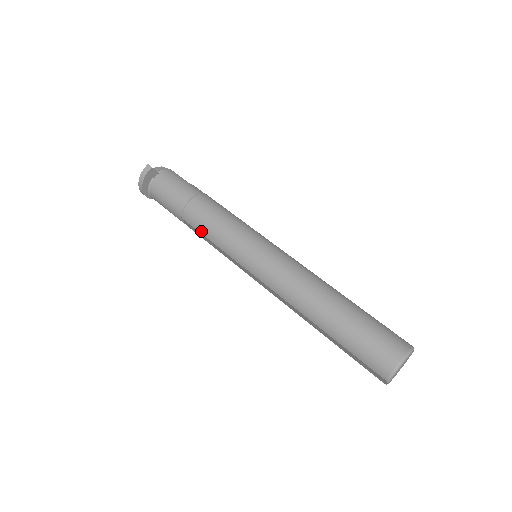
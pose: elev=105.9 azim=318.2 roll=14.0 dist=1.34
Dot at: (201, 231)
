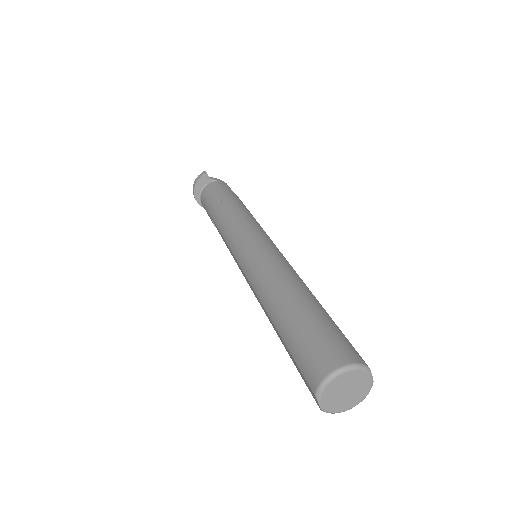
Dot at: (219, 227)
